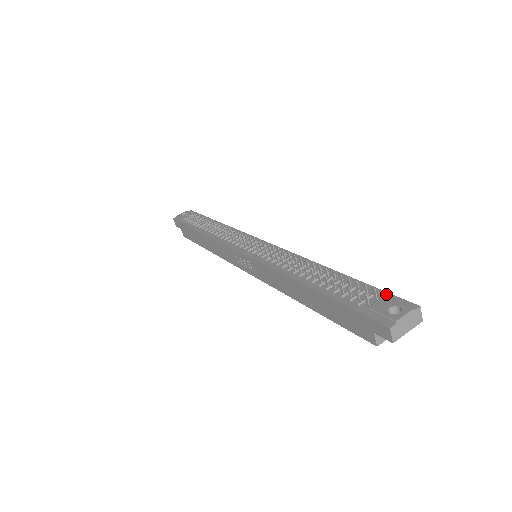
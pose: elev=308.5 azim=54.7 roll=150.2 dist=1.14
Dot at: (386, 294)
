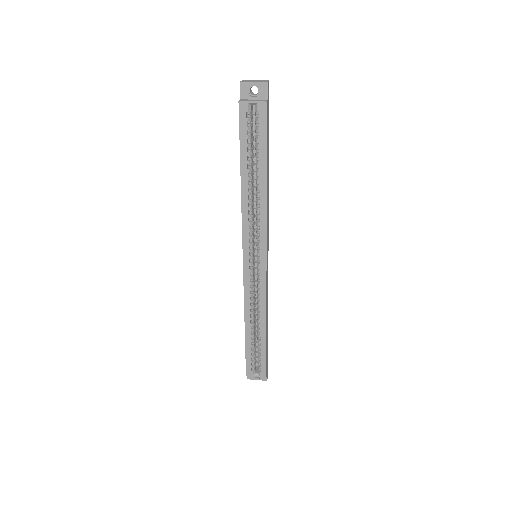
Dot at: occluded
